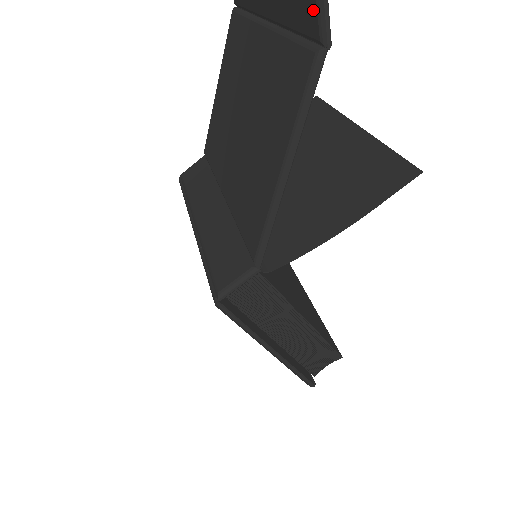
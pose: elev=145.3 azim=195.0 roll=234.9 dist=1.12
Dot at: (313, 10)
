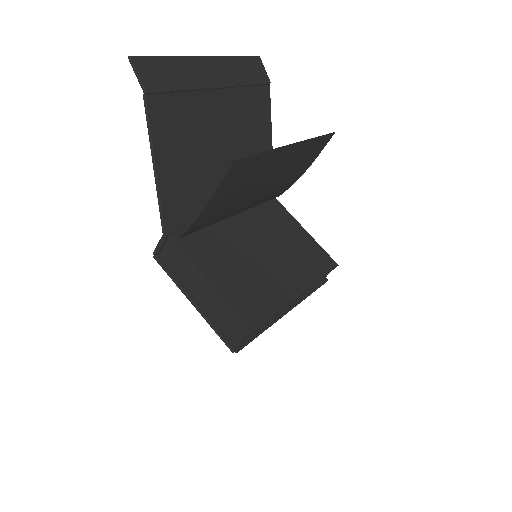
Dot at: (142, 77)
